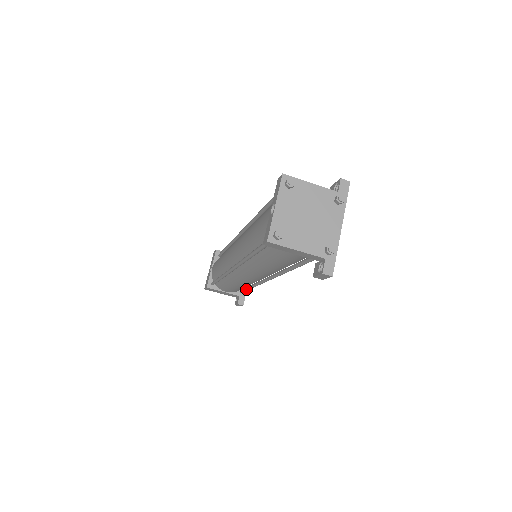
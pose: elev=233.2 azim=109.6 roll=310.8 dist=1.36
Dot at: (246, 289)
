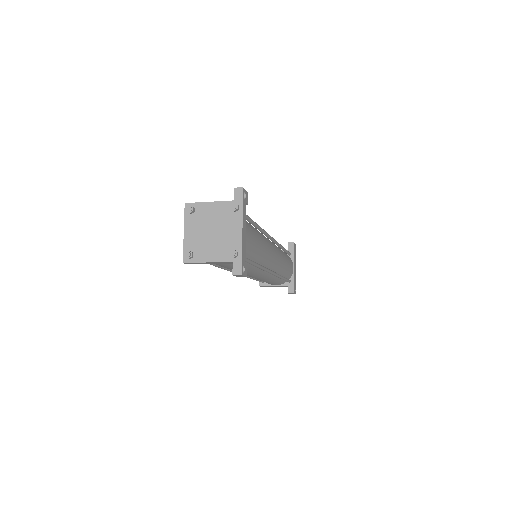
Dot at: occluded
